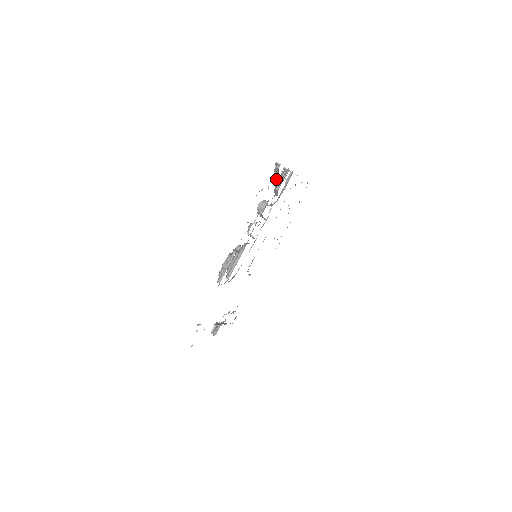
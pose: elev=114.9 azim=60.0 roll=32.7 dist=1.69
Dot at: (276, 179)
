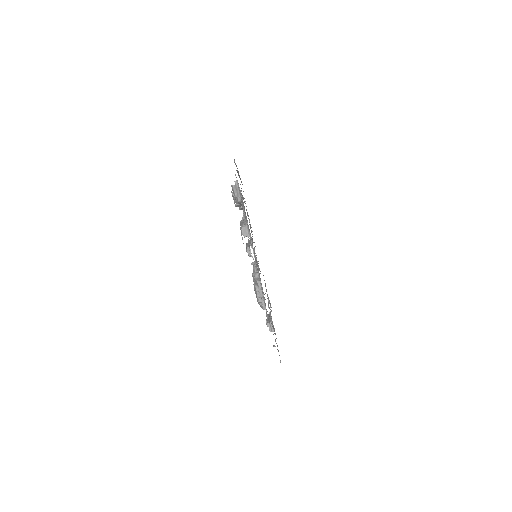
Dot at: (240, 205)
